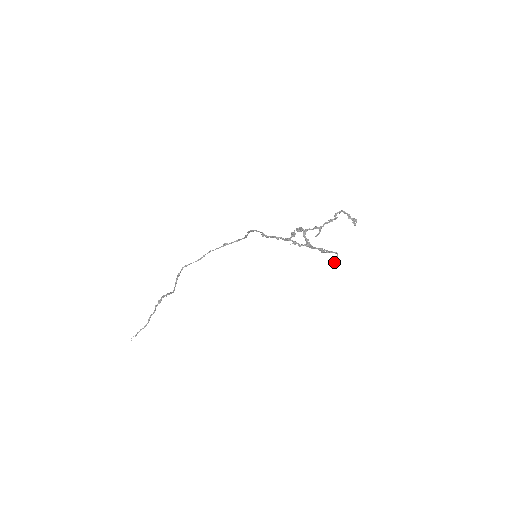
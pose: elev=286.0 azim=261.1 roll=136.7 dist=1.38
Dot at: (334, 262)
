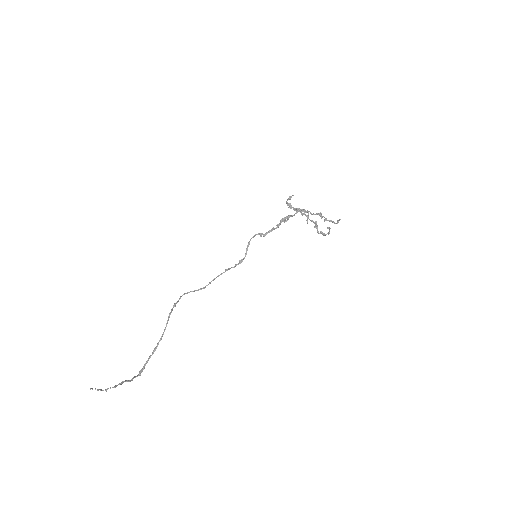
Dot at: (328, 227)
